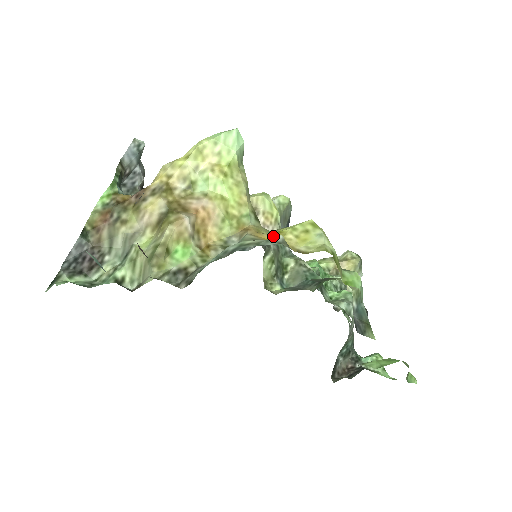
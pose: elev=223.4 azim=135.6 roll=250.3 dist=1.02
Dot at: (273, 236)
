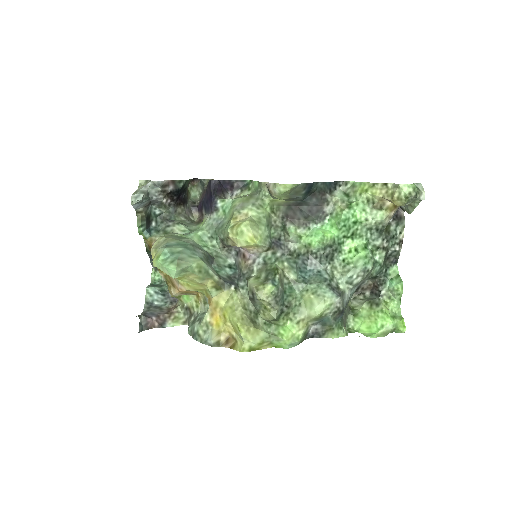
Dot at: (221, 317)
